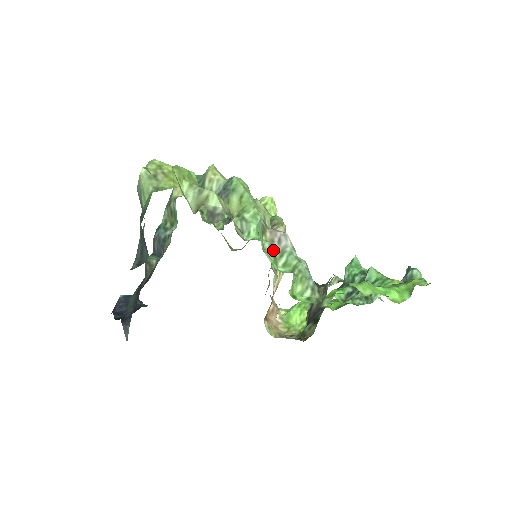
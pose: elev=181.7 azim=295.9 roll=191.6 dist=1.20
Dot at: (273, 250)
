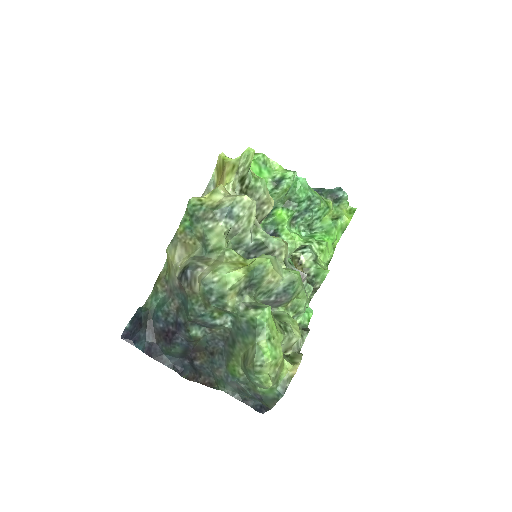
Dot at: occluded
